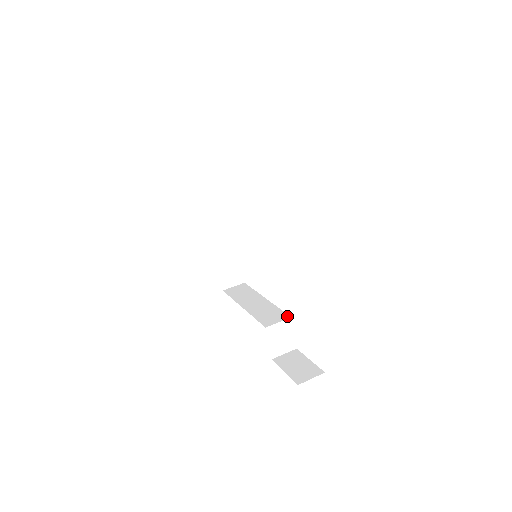
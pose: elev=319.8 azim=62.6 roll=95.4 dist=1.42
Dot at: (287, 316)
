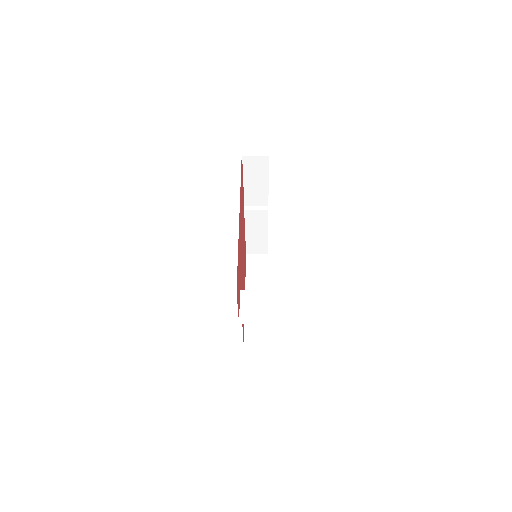
Dot at: (268, 293)
